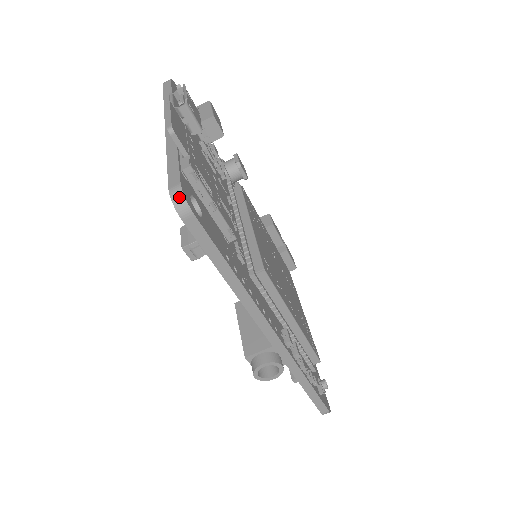
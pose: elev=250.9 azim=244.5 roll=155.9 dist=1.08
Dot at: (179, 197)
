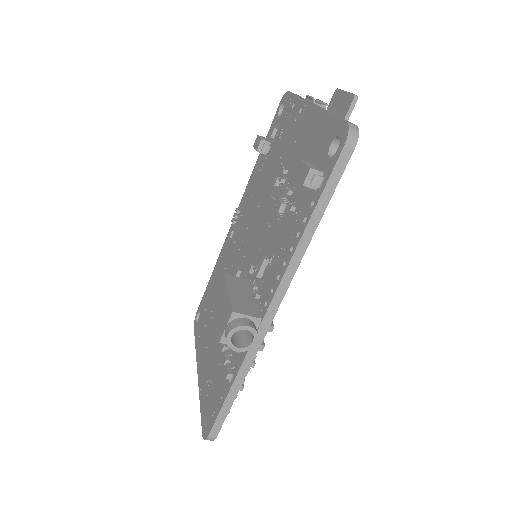
Dot at: (355, 130)
